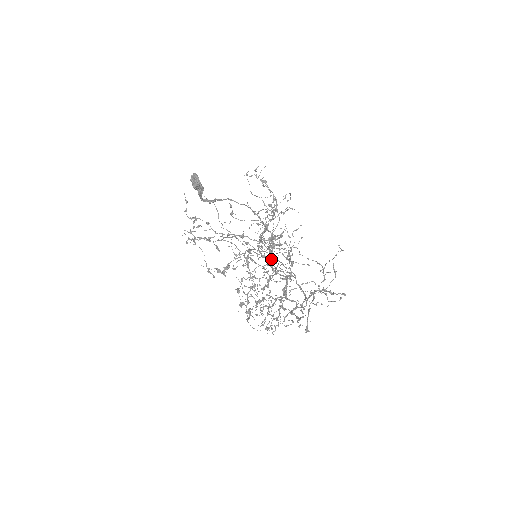
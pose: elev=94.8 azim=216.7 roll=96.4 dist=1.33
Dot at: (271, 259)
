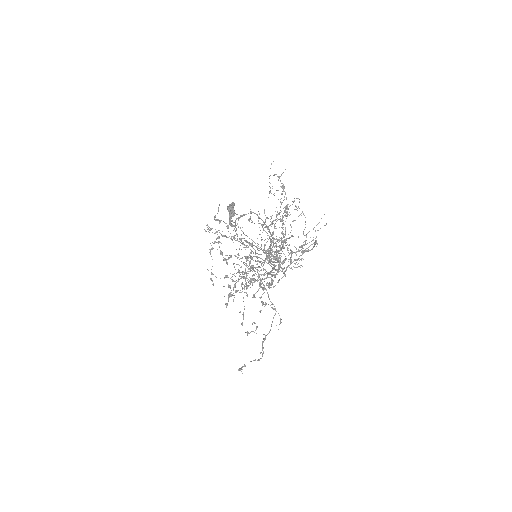
Dot at: (267, 251)
